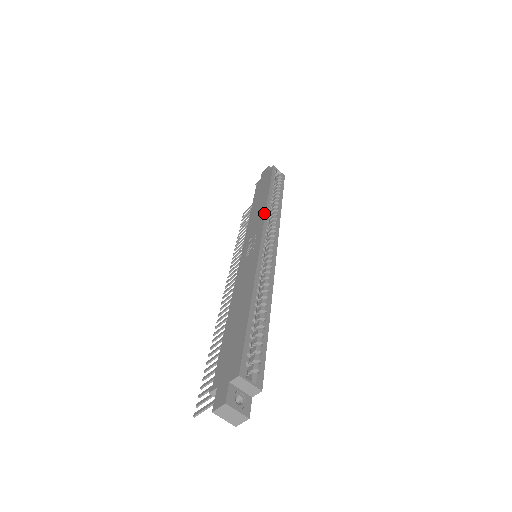
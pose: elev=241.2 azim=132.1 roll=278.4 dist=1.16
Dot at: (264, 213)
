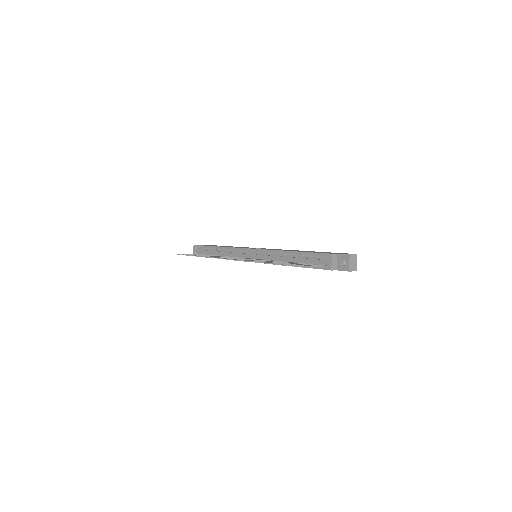
Dot at: (248, 247)
